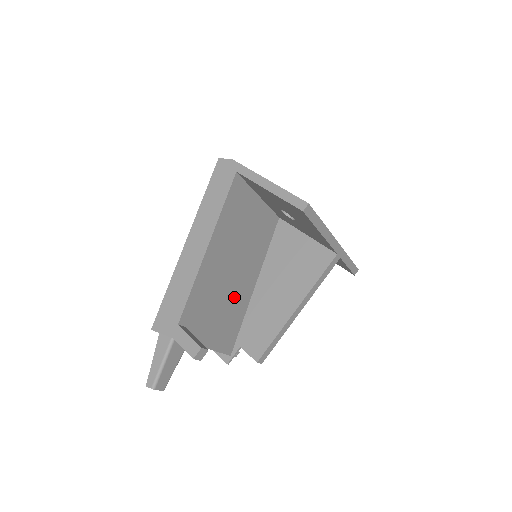
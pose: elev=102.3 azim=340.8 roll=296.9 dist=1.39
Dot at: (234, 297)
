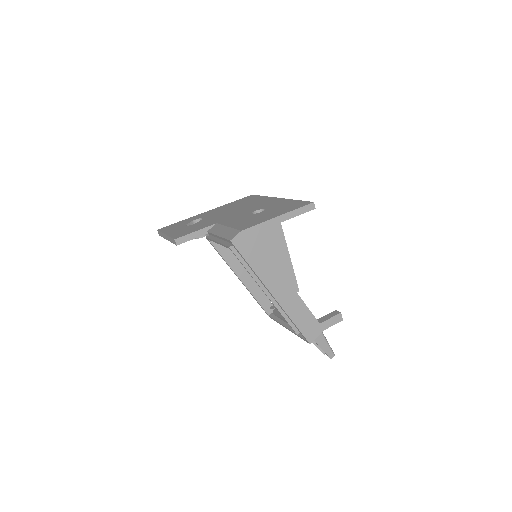
Dot at: occluded
